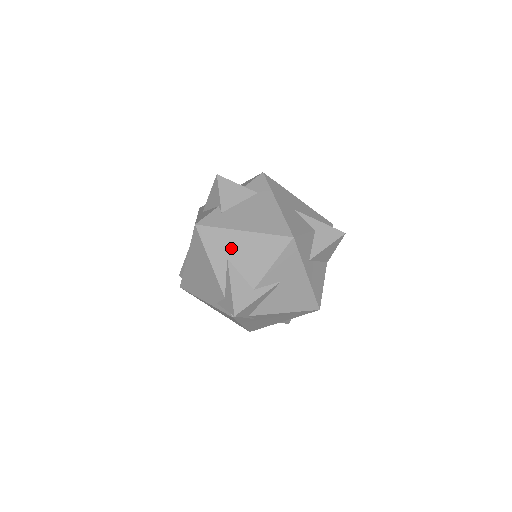
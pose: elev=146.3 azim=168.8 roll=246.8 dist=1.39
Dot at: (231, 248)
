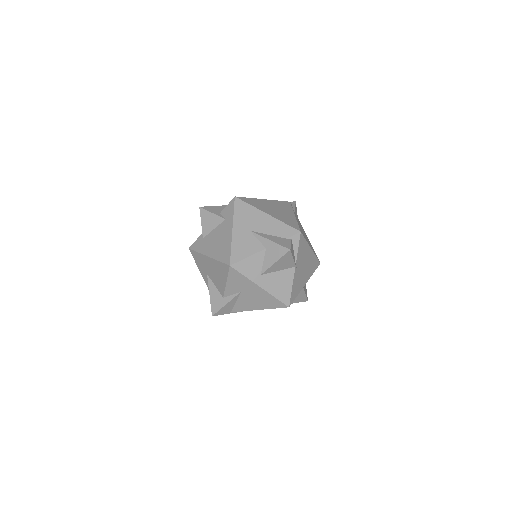
Dot at: (206, 267)
